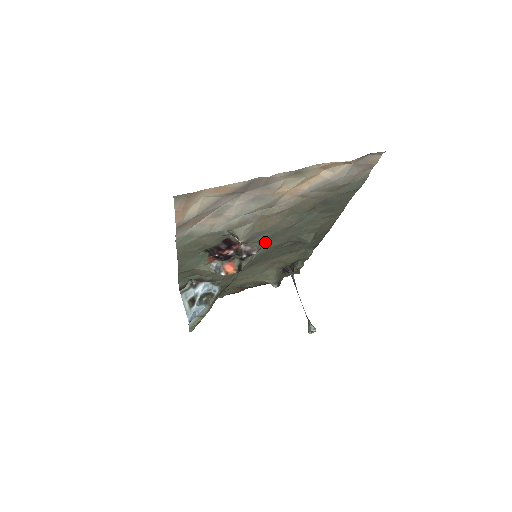
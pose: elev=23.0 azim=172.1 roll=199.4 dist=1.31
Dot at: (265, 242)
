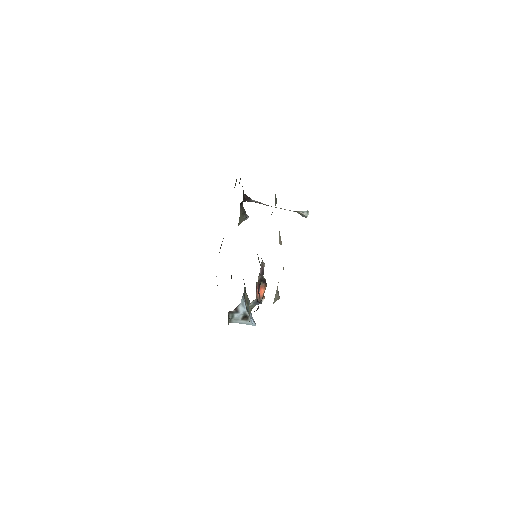
Dot at: occluded
